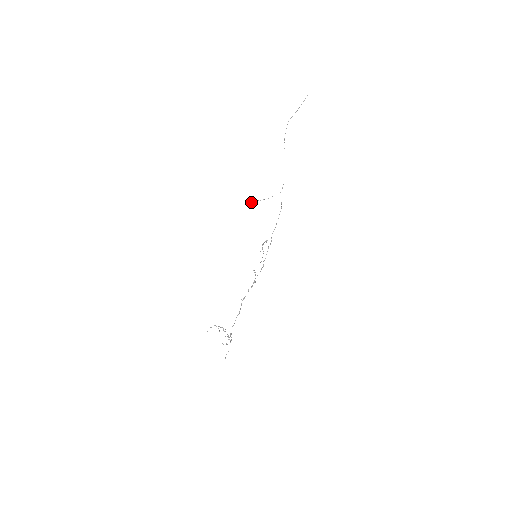
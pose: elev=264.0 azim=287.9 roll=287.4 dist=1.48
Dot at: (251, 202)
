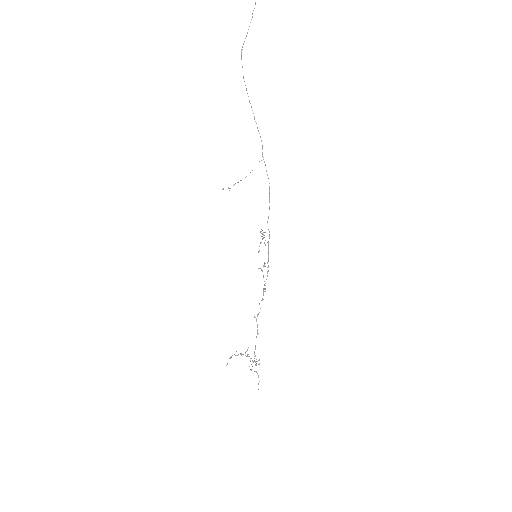
Dot at: occluded
